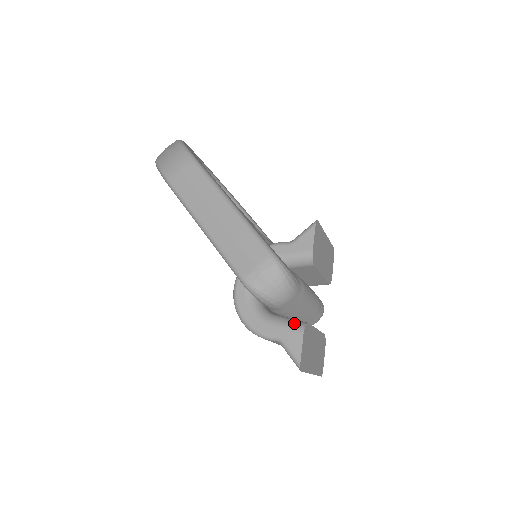
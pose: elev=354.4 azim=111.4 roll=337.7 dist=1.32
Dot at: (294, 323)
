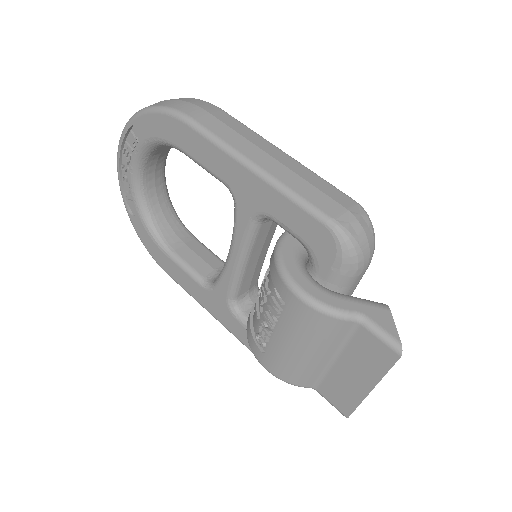
Dot at: occluded
